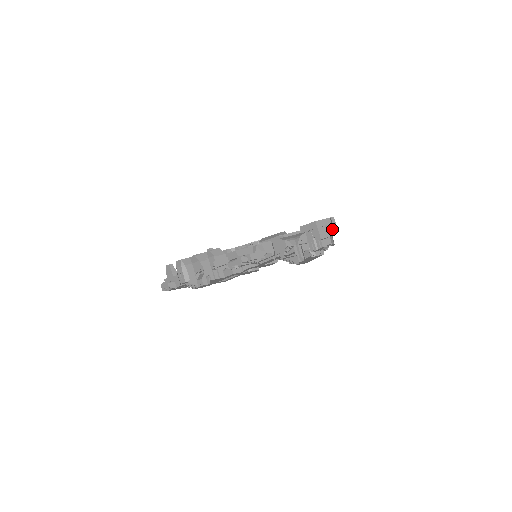
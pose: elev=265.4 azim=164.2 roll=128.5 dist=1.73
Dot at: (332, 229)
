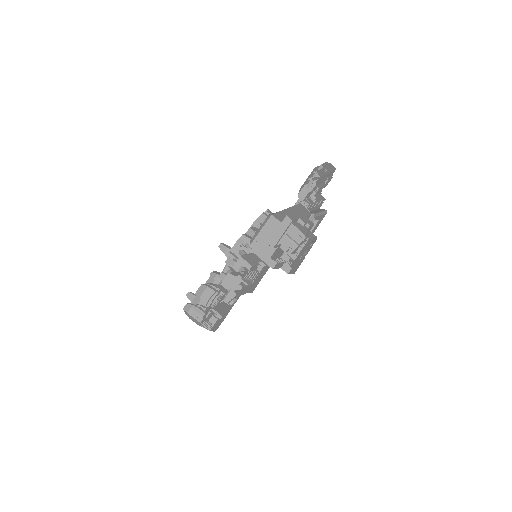
Dot at: (306, 221)
